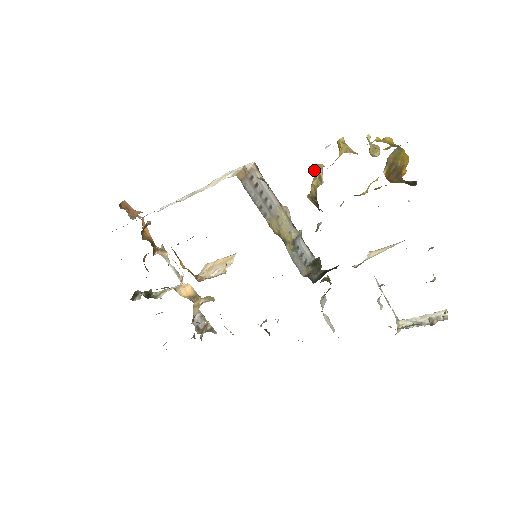
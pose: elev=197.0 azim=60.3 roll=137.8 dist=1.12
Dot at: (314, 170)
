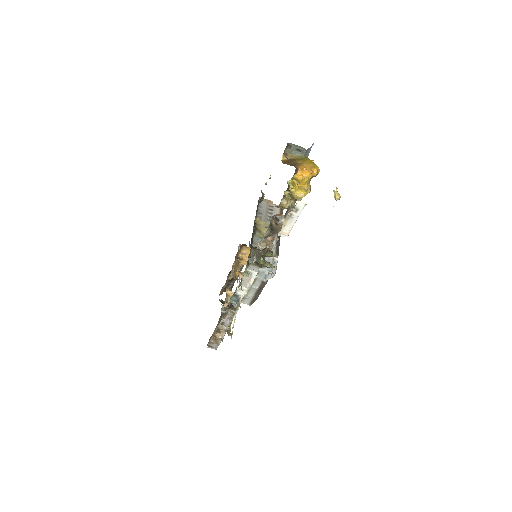
Dot at: occluded
